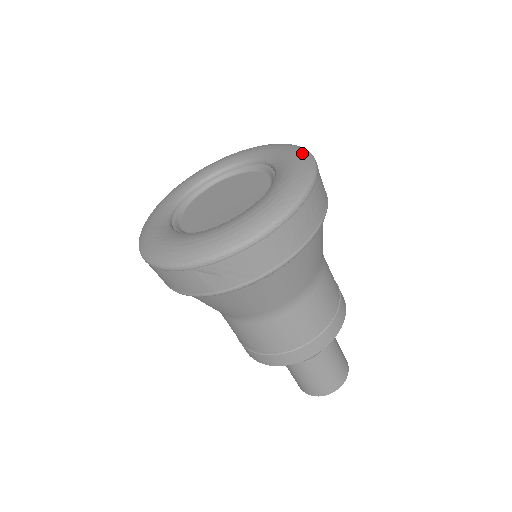
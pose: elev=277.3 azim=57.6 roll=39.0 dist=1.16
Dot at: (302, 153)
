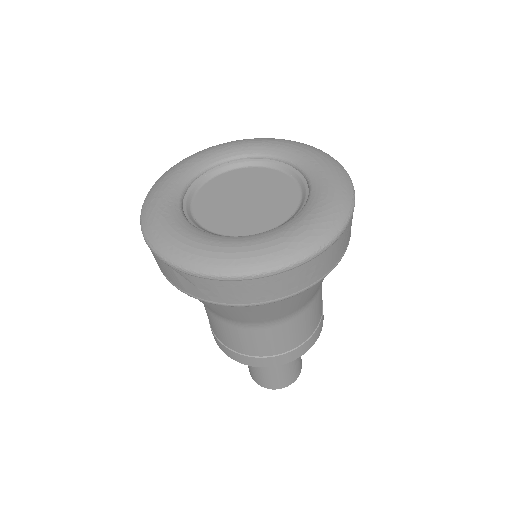
Dot at: (345, 195)
